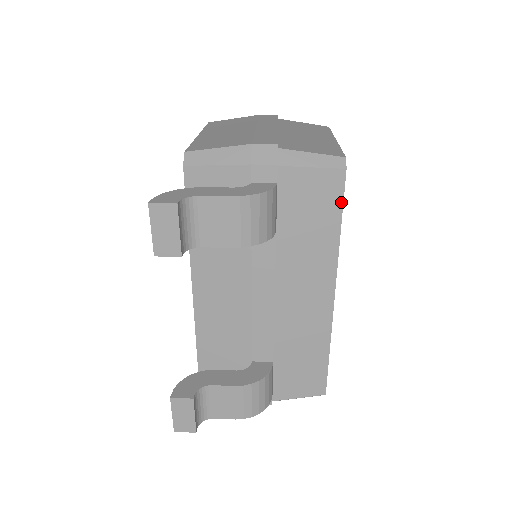
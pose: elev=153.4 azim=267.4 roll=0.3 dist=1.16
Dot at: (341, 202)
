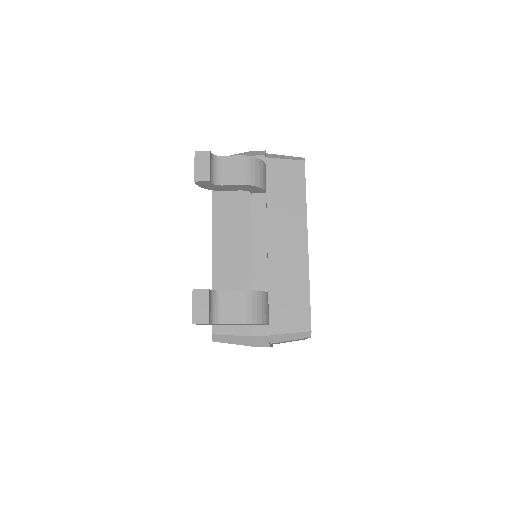
Dot at: (304, 179)
